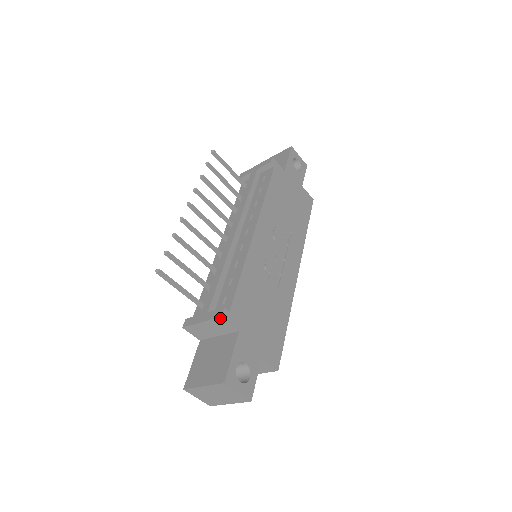
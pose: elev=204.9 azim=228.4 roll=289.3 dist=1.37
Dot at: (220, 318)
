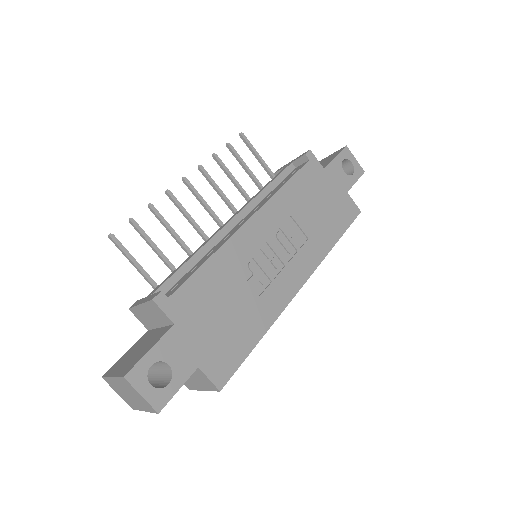
Dot at: (152, 301)
